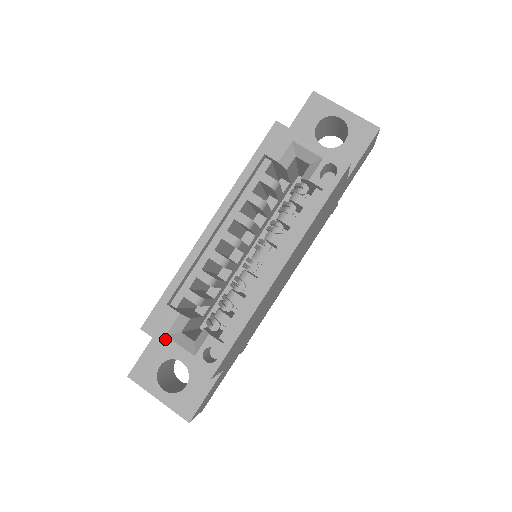
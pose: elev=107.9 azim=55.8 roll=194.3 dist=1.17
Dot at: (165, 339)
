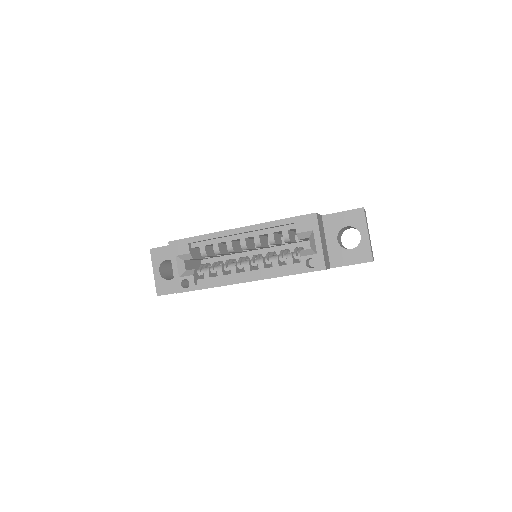
Dot at: (174, 257)
